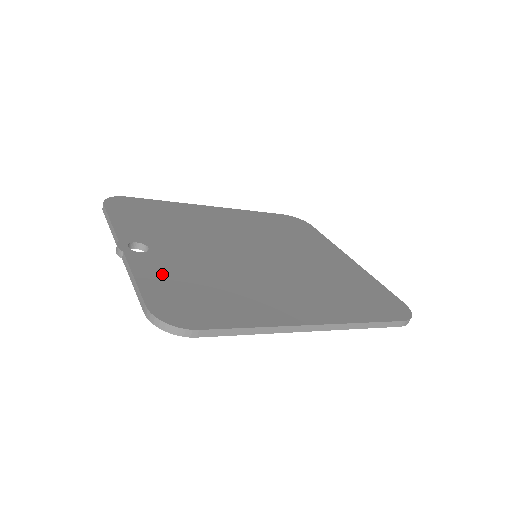
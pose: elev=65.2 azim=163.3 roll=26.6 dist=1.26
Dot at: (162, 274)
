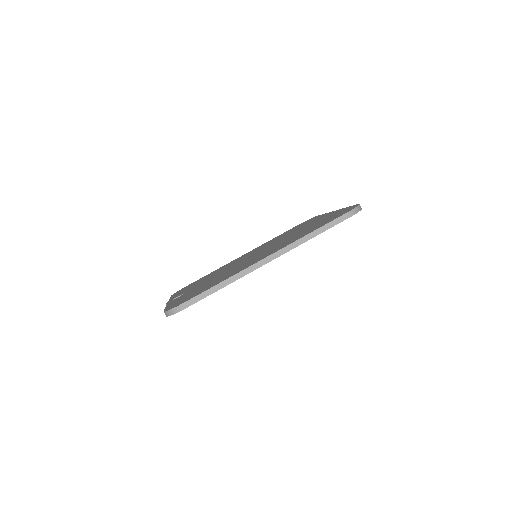
Dot at: occluded
